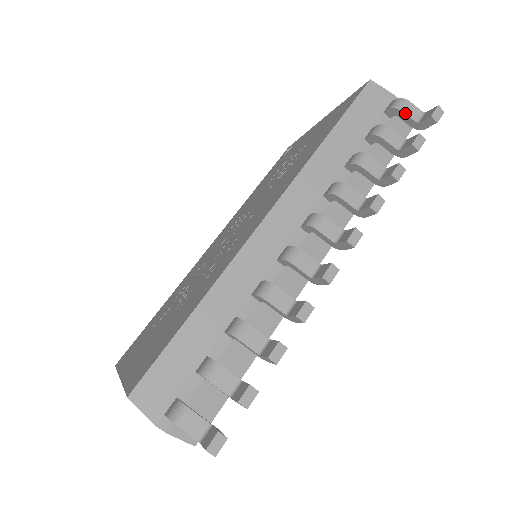
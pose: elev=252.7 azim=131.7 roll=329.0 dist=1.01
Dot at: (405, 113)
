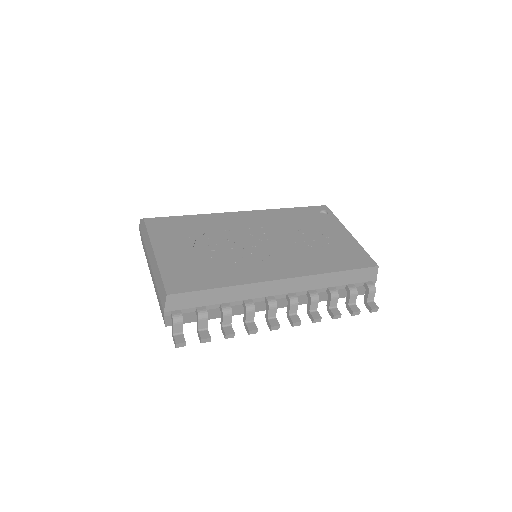
Dot at: (369, 294)
